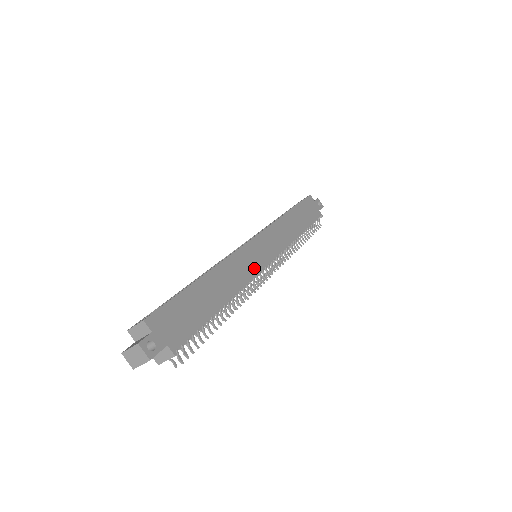
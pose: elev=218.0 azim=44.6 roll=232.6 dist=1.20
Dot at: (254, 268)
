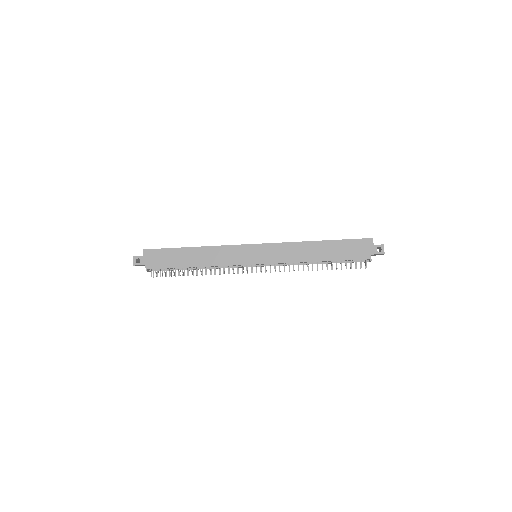
Dot at: (236, 261)
